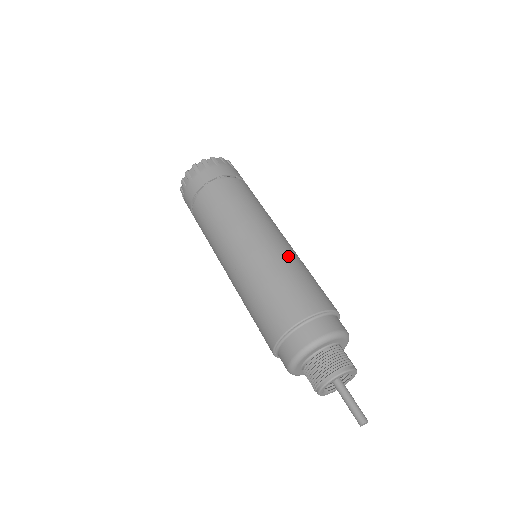
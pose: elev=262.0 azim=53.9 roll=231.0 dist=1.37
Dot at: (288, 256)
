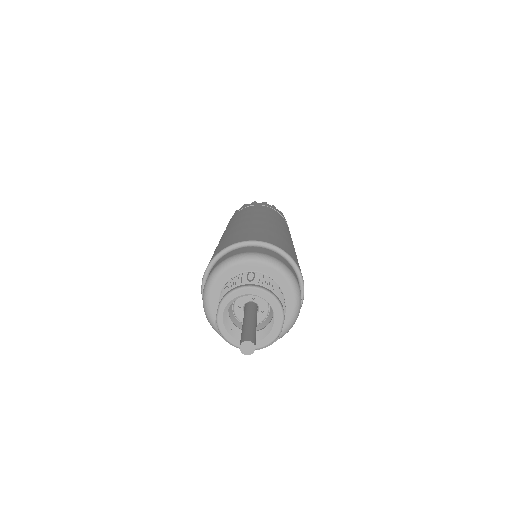
Dot at: occluded
